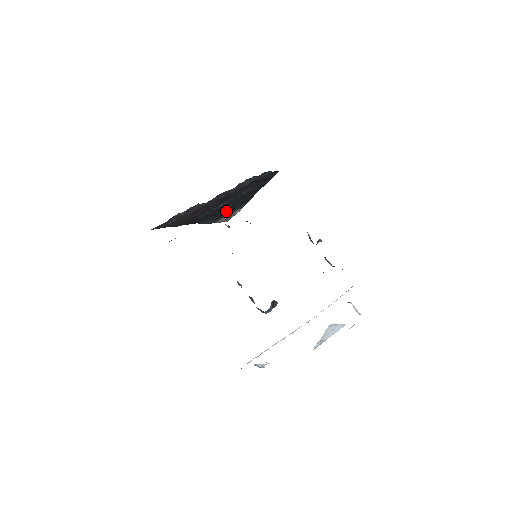
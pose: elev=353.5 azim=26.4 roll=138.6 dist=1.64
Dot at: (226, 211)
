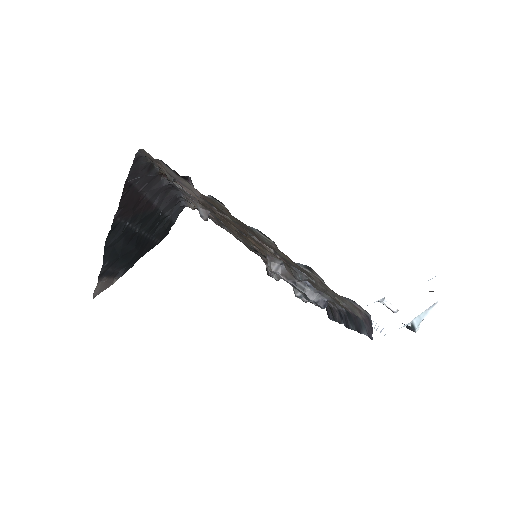
Dot at: (122, 258)
